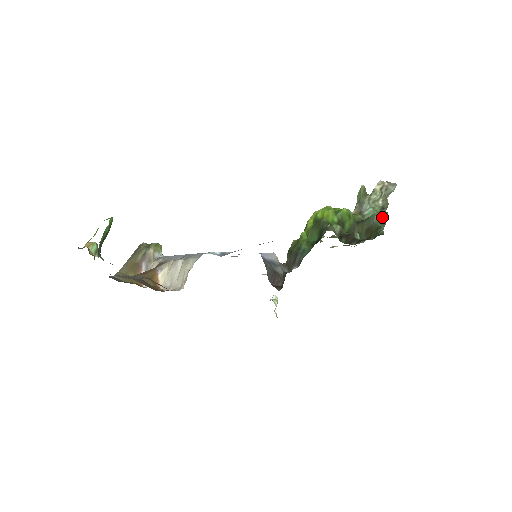
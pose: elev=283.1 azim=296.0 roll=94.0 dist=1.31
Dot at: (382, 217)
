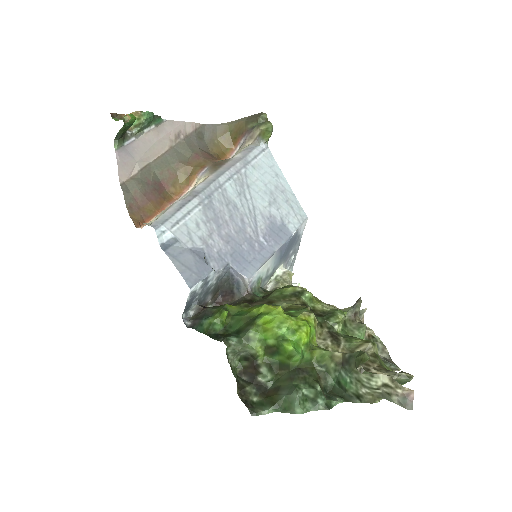
Dot at: (293, 405)
